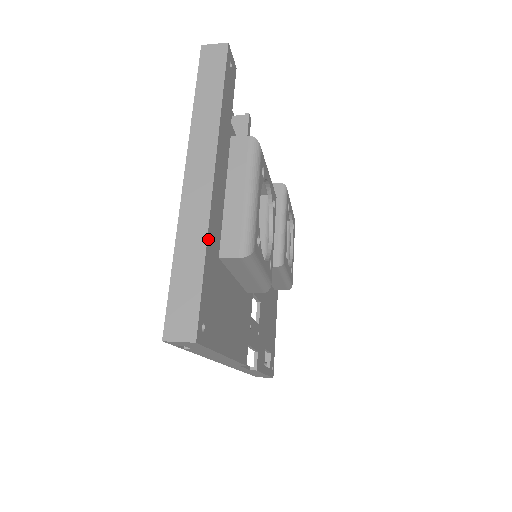
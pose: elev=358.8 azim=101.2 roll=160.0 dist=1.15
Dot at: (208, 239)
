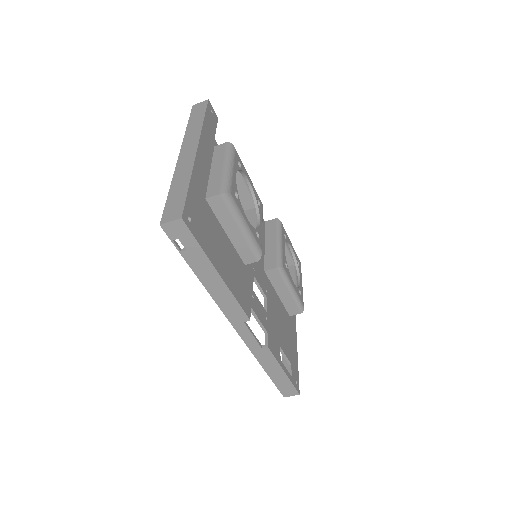
Dot at: (193, 175)
